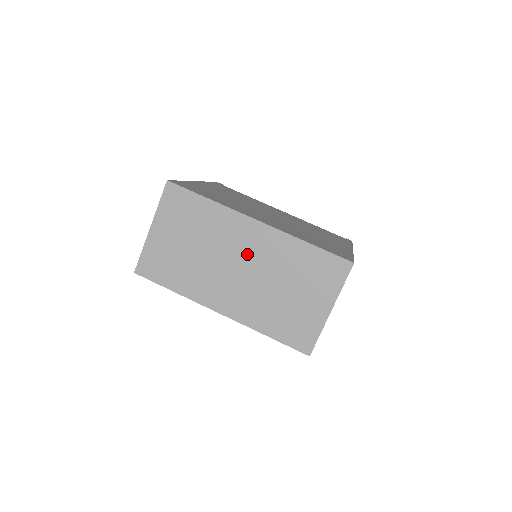
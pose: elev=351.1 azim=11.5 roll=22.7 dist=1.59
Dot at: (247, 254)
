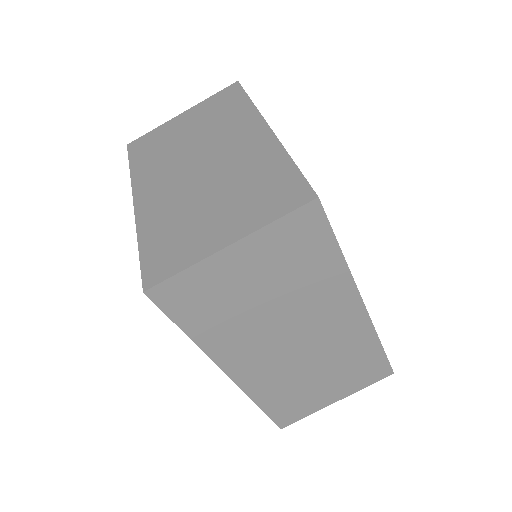
Dot at: (319, 332)
